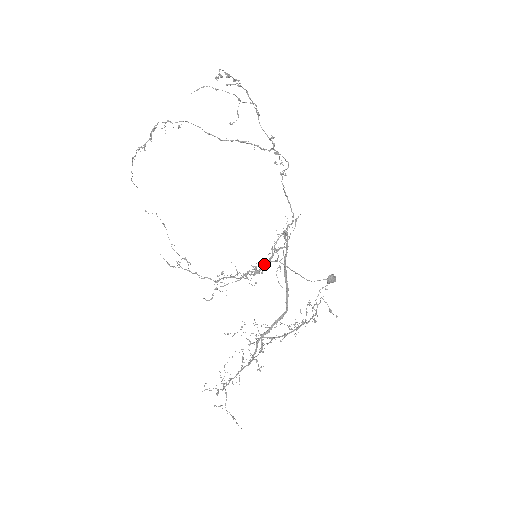
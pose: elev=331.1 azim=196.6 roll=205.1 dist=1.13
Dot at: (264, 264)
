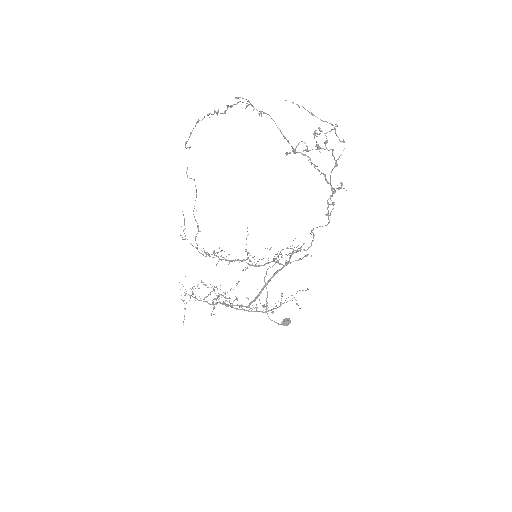
Dot at: occluded
